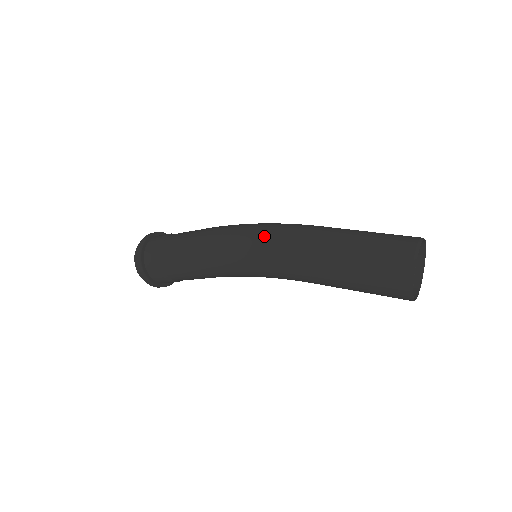
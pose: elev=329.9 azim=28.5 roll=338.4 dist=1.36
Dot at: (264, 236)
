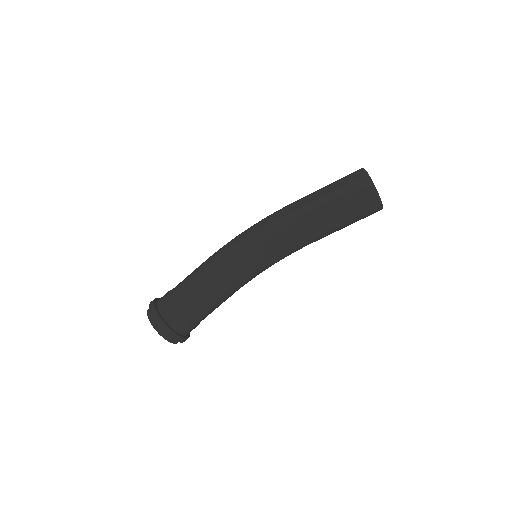
Dot at: (258, 223)
